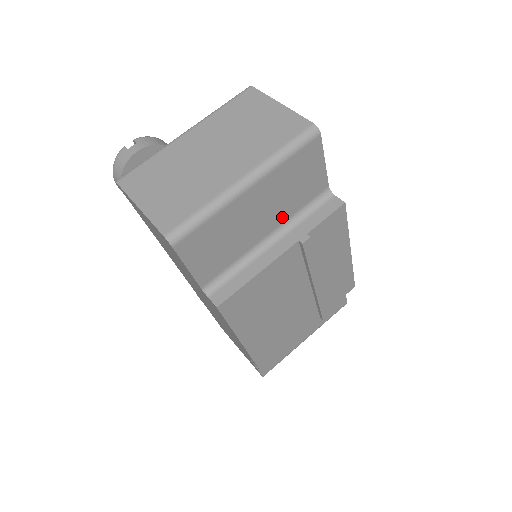
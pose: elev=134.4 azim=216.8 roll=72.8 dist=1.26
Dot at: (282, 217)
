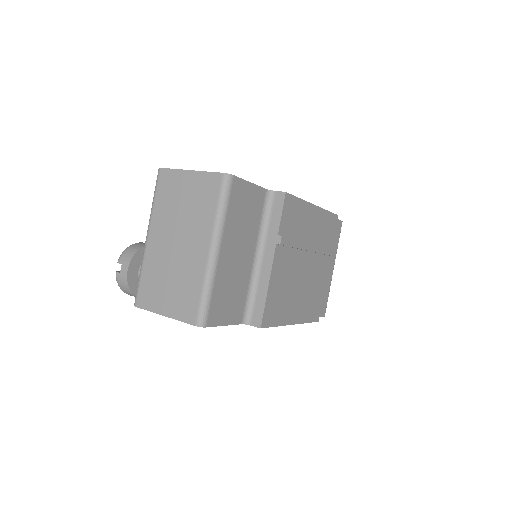
Dot at: (253, 238)
